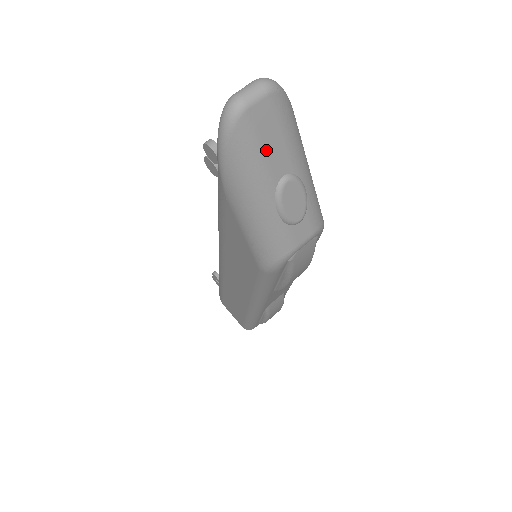
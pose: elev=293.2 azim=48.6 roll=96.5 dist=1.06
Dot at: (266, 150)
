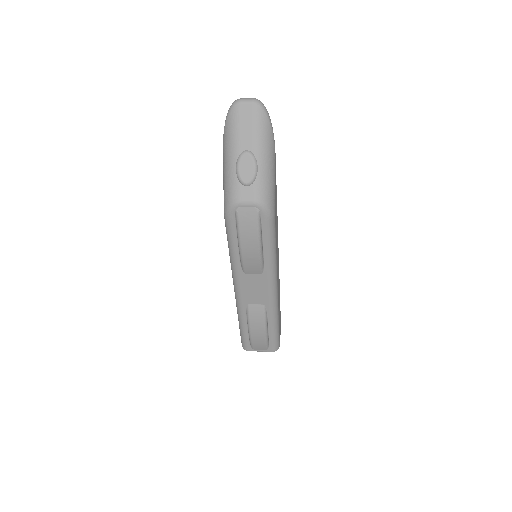
Dot at: (242, 130)
